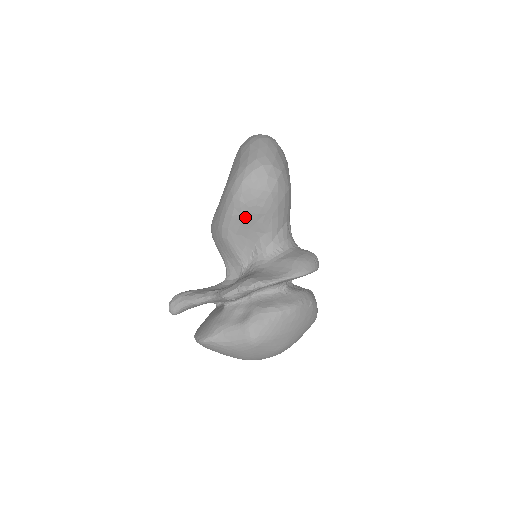
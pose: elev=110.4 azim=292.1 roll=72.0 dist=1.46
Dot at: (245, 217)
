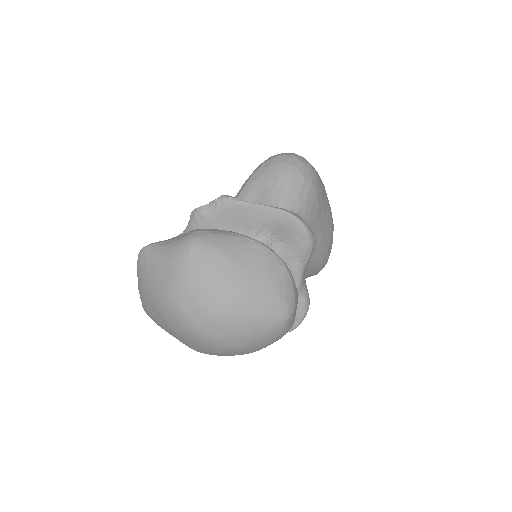
Dot at: (258, 183)
